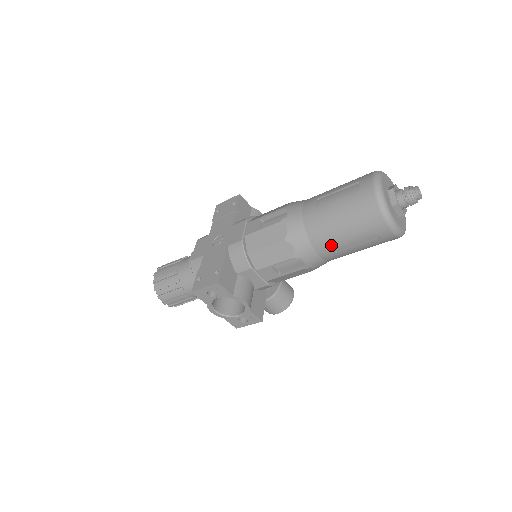
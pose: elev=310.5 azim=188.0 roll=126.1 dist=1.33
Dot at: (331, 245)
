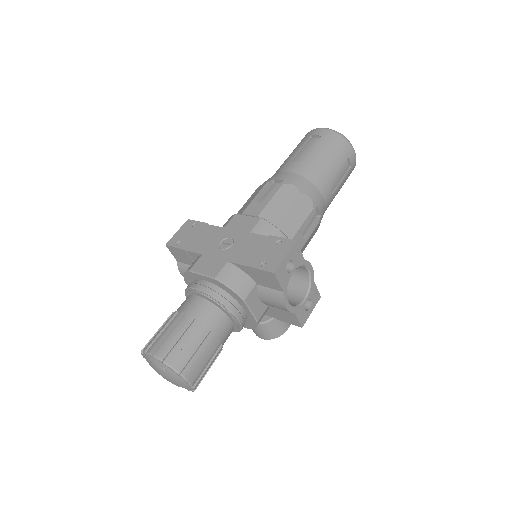
Dot at: (329, 186)
